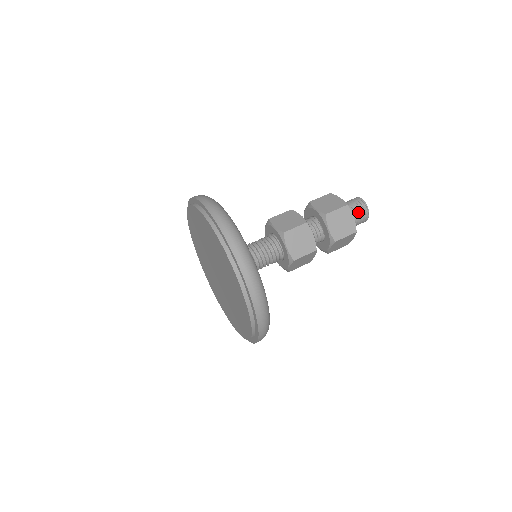
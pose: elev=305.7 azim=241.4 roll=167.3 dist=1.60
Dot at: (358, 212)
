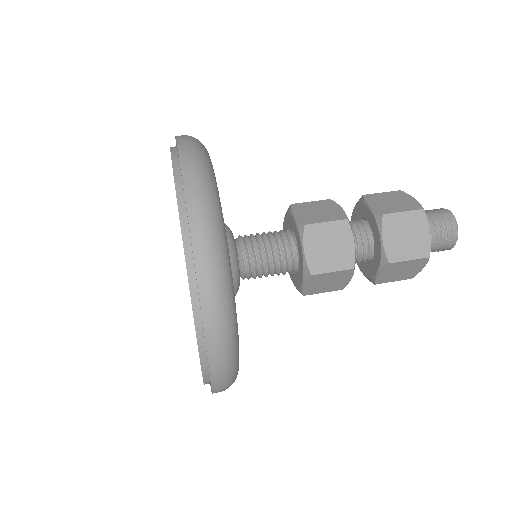
Dot at: (431, 213)
